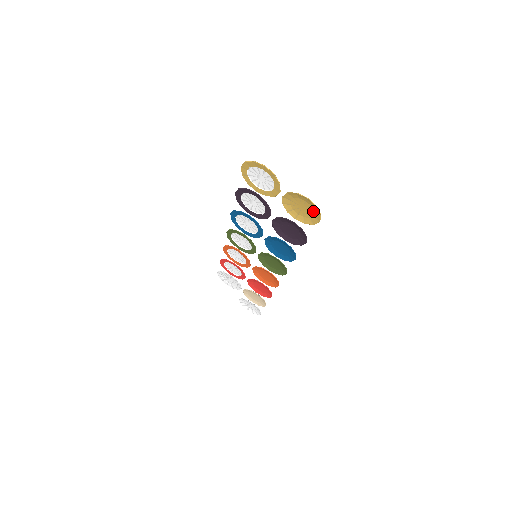
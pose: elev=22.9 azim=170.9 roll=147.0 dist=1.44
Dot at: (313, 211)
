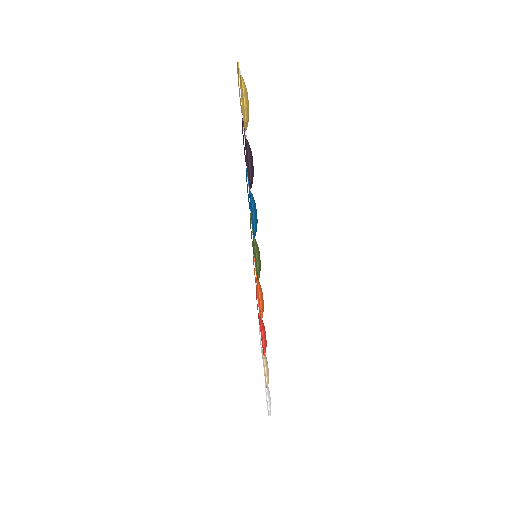
Dot at: (245, 98)
